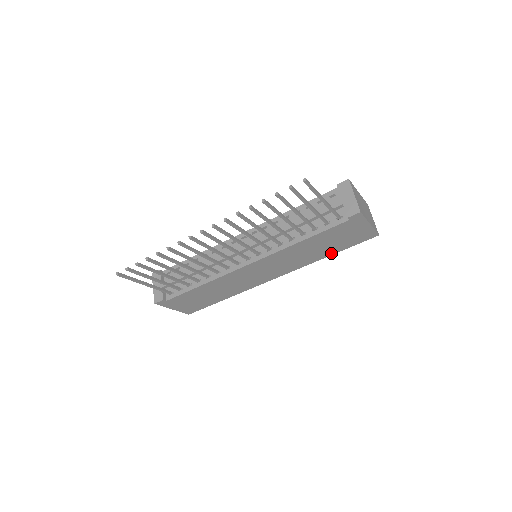
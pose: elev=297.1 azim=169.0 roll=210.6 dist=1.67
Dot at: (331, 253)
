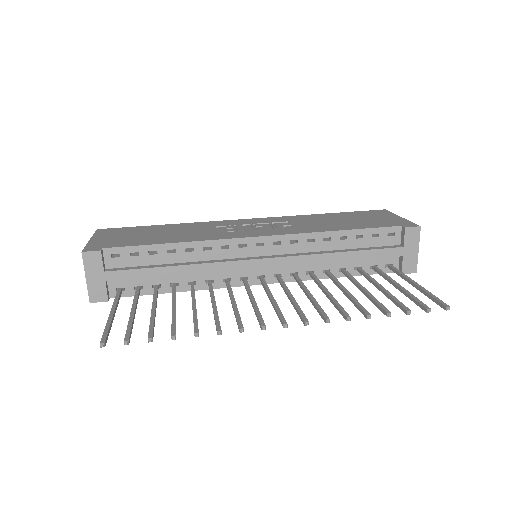
Dot at: occluded
